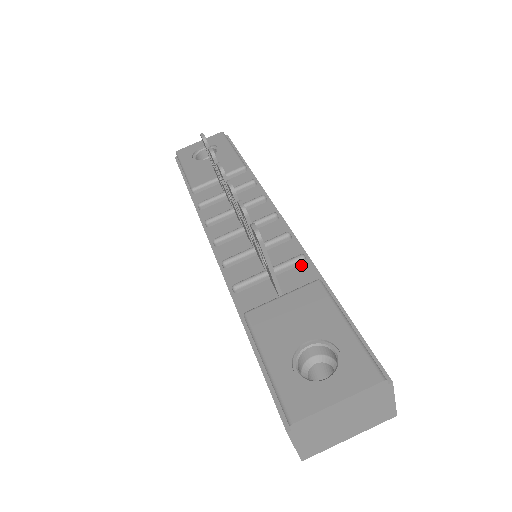
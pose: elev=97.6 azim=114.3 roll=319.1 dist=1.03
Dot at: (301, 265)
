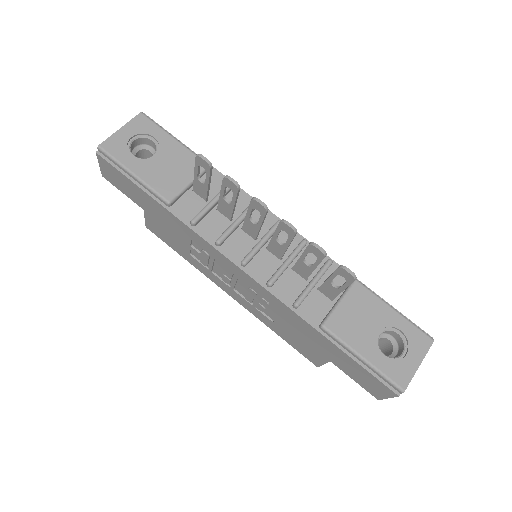
Dot at: (330, 268)
